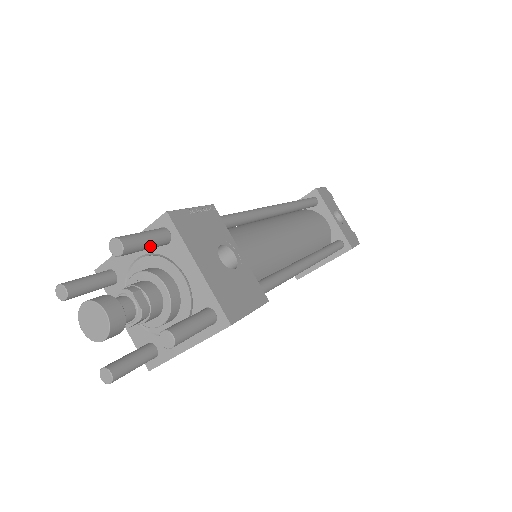
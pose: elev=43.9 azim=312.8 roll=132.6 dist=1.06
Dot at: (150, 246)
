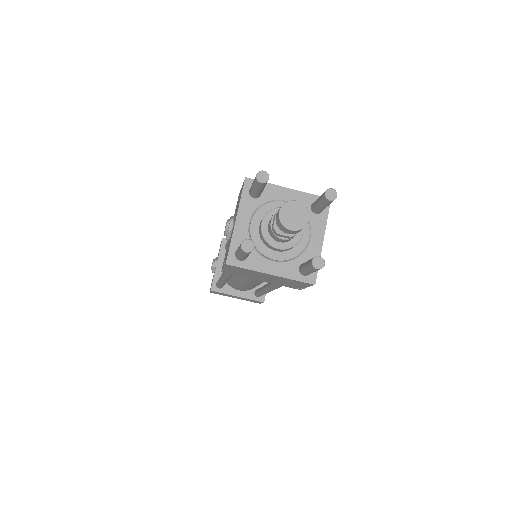
Dot at: (324, 208)
